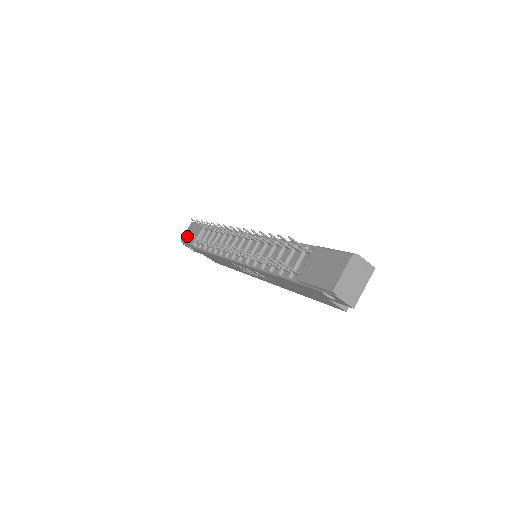
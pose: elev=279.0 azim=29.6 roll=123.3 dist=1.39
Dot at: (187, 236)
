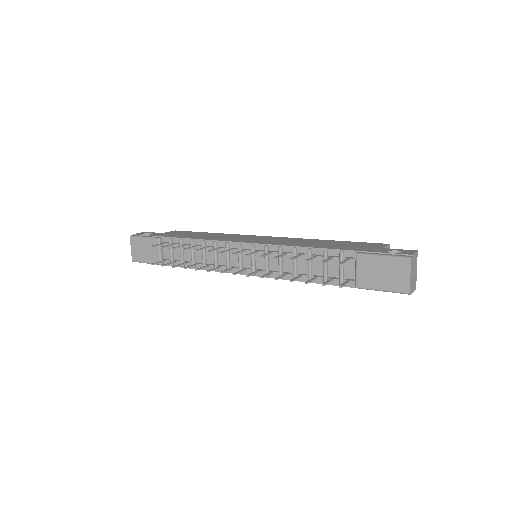
Dot at: occluded
